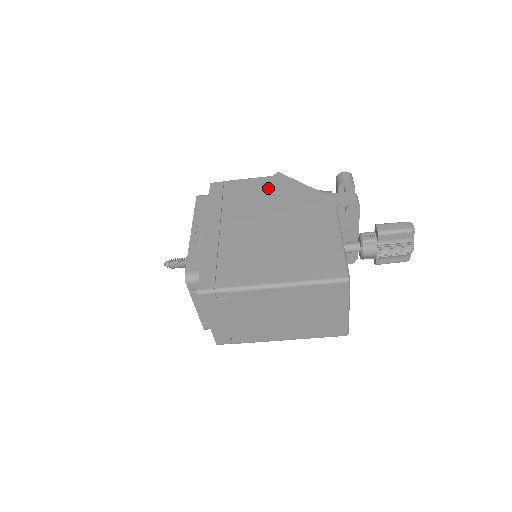
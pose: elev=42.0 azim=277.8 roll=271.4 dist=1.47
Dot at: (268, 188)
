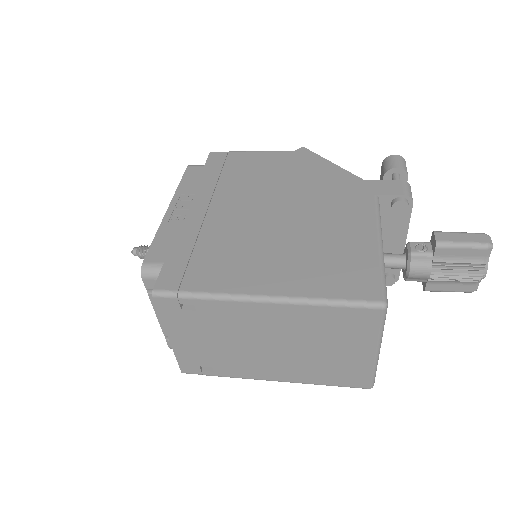
Dot at: (285, 165)
